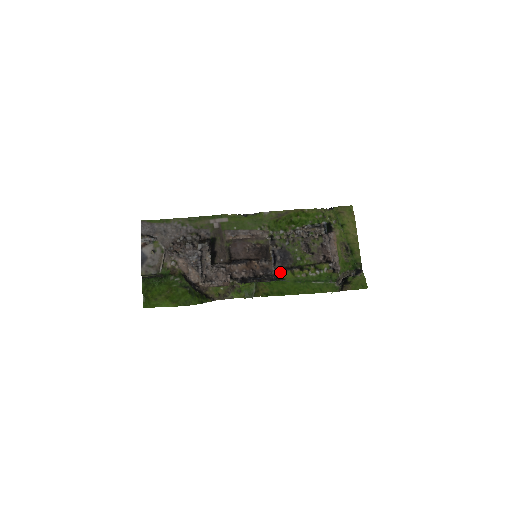
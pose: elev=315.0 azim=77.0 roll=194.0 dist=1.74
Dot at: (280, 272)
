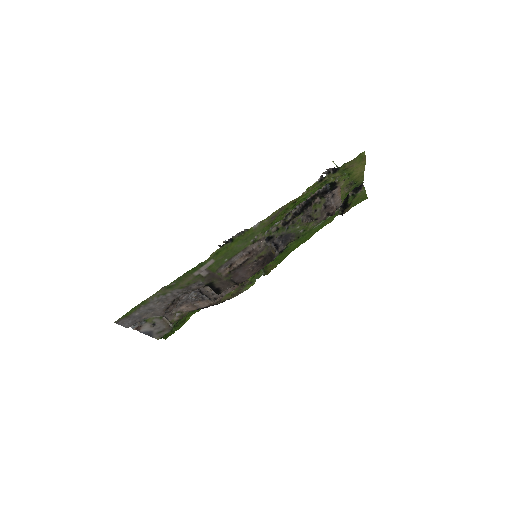
Dot at: occluded
